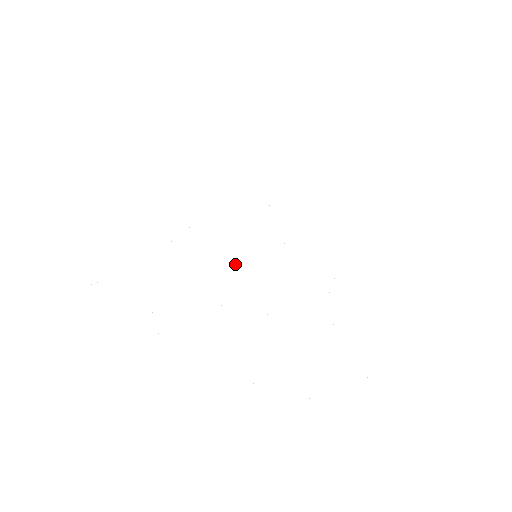
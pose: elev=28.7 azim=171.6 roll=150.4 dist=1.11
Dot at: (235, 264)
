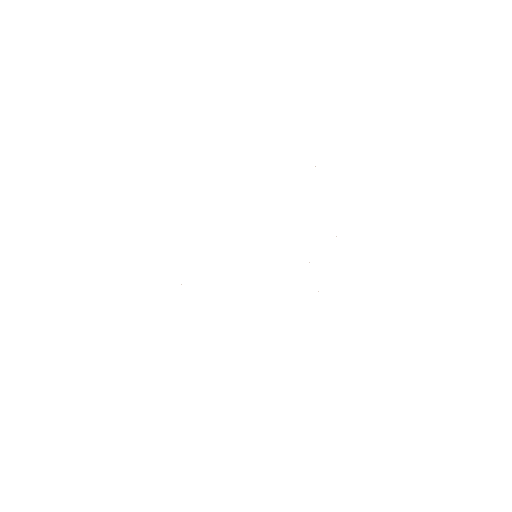
Dot at: occluded
